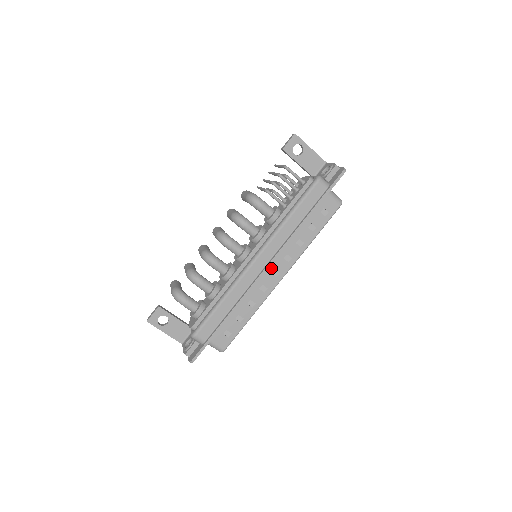
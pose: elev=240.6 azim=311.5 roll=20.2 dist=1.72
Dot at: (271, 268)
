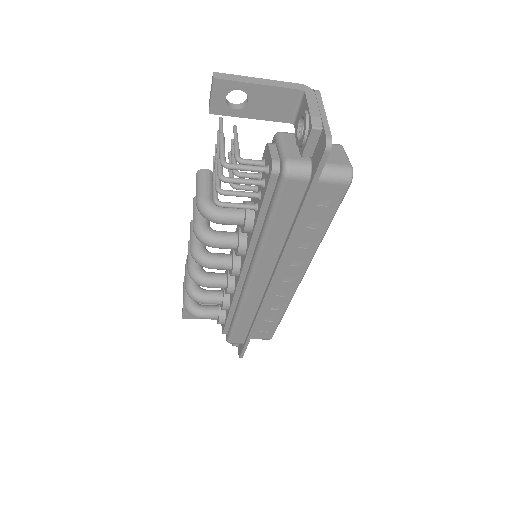
Dot at: (278, 278)
